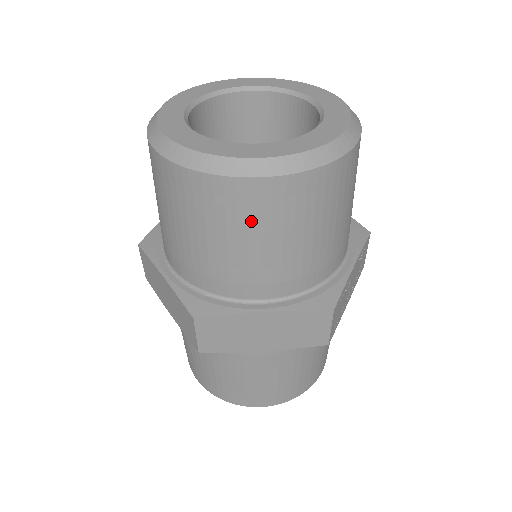
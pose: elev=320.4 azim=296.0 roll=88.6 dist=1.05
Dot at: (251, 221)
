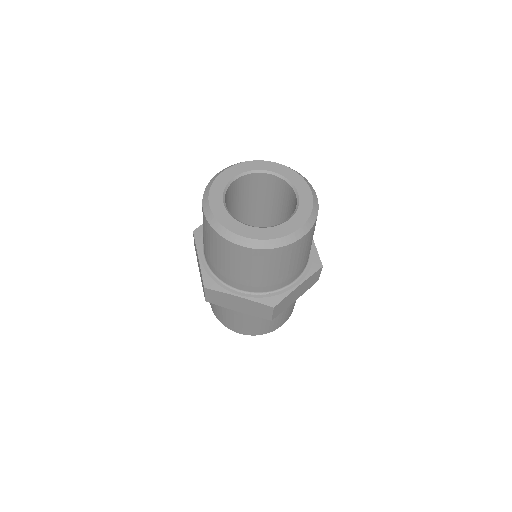
Dot at: (296, 254)
